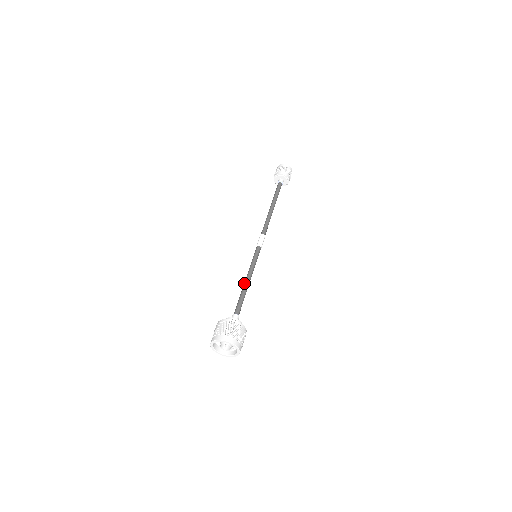
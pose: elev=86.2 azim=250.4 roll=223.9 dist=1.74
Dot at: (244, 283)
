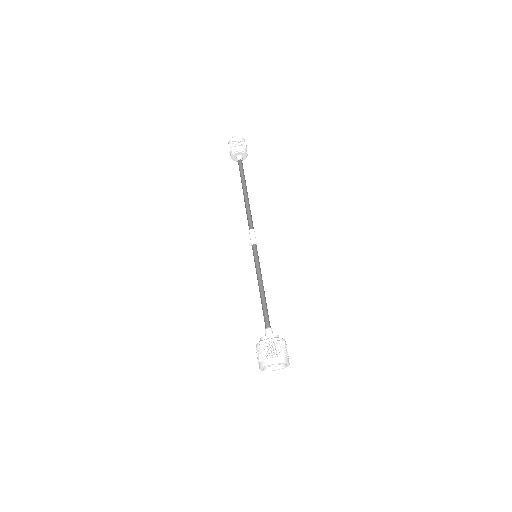
Dot at: occluded
